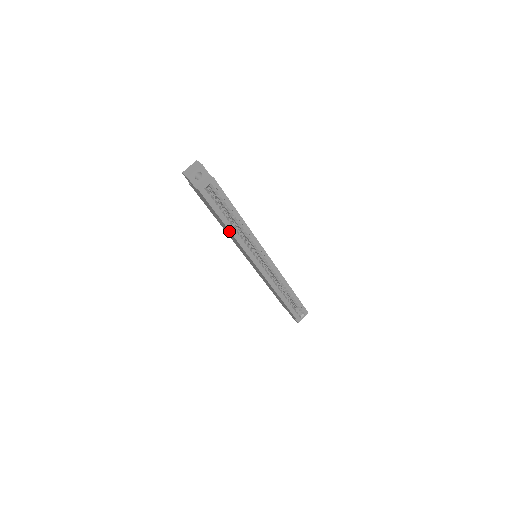
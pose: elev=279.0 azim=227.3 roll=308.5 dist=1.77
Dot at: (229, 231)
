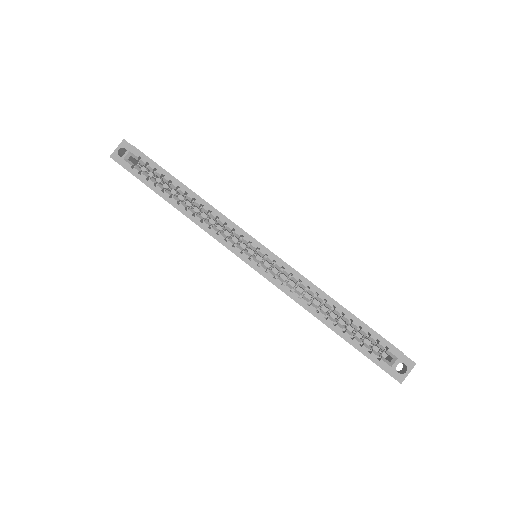
Dot at: occluded
